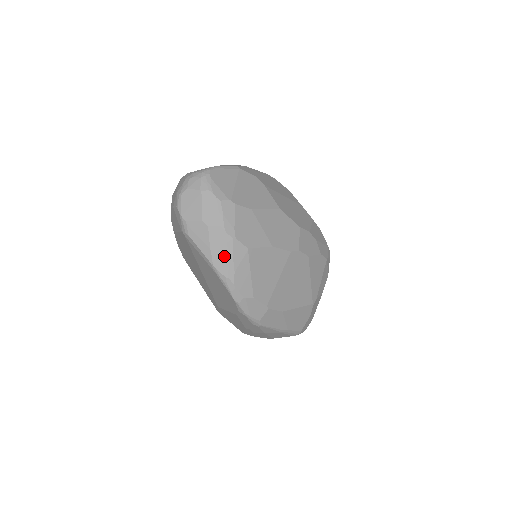
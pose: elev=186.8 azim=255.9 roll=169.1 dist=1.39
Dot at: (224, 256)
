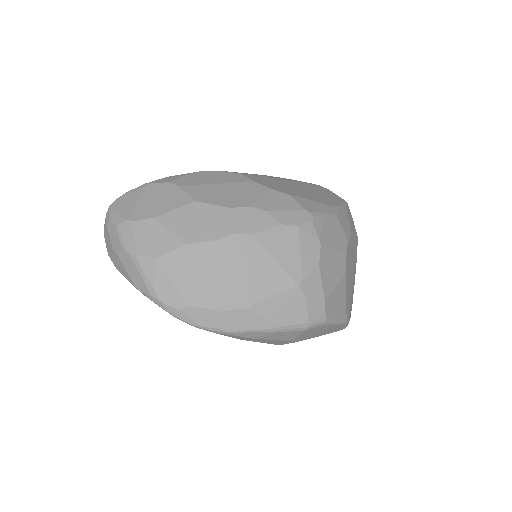
Dot at: (138, 276)
